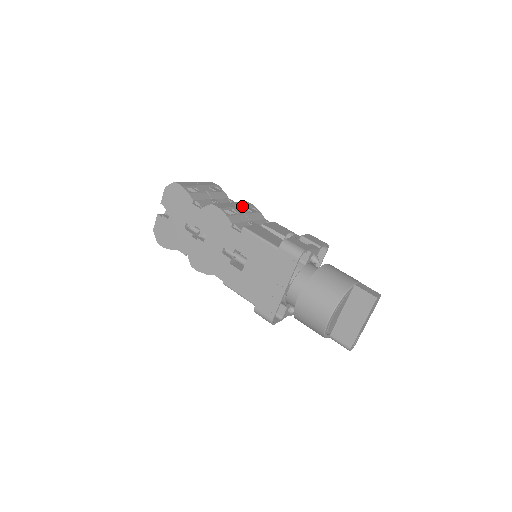
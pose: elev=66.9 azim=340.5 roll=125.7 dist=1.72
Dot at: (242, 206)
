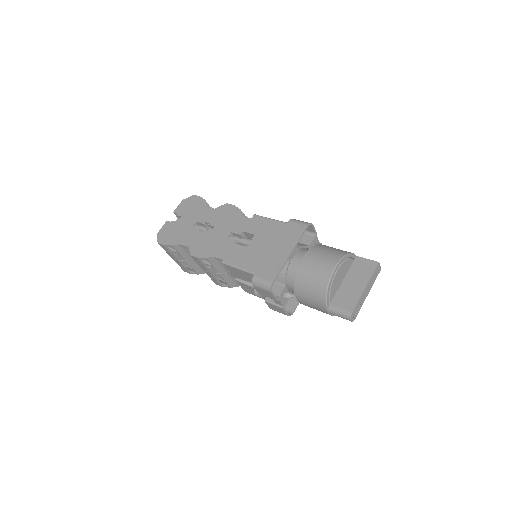
Dot at: occluded
